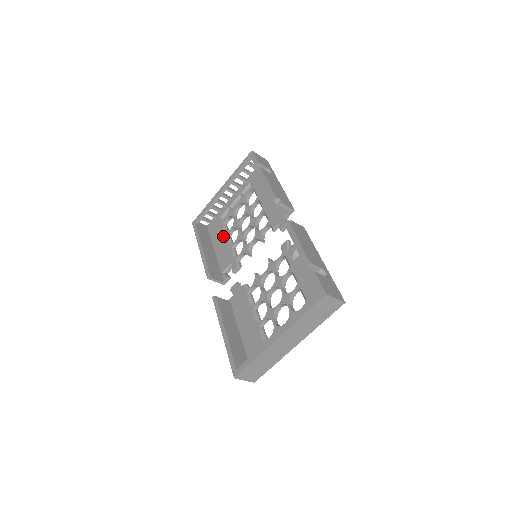
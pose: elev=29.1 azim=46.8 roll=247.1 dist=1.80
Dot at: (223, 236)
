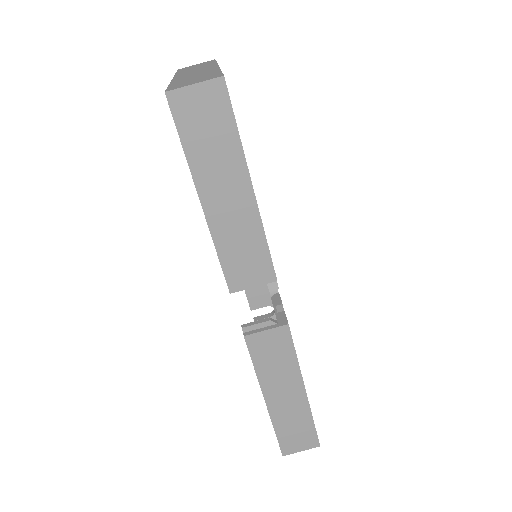
Dot at: occluded
